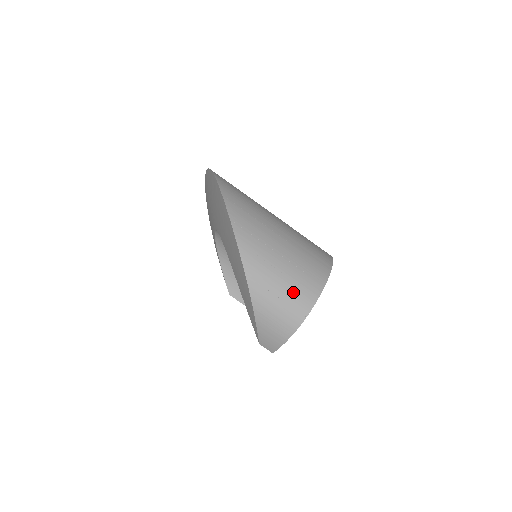
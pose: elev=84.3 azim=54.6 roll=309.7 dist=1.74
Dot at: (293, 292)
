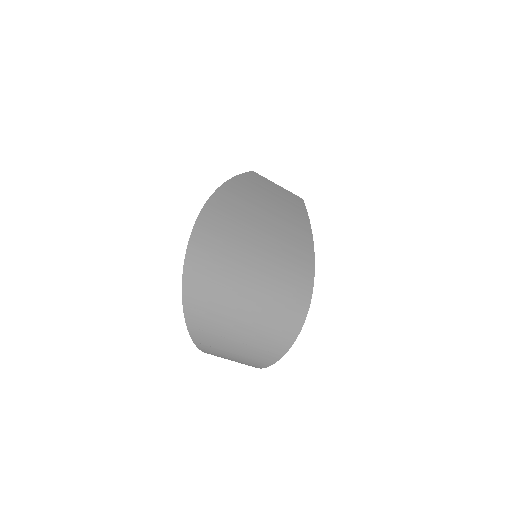
Dot at: (245, 364)
